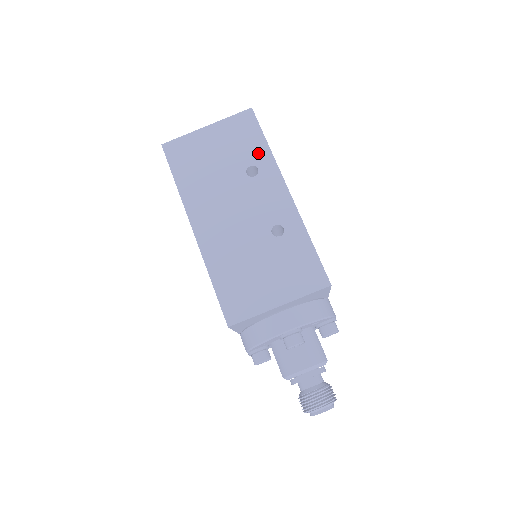
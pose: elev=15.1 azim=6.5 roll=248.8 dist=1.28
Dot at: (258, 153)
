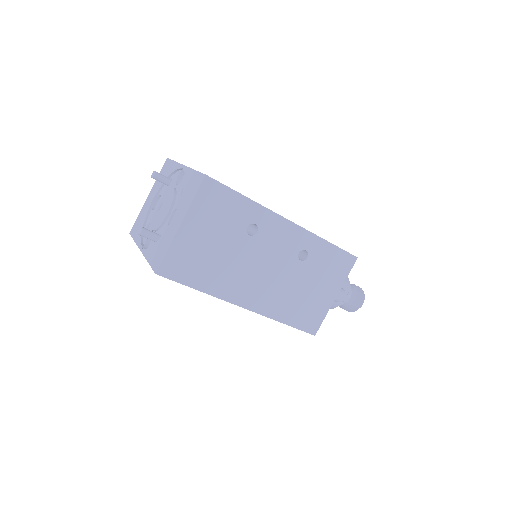
Dot at: (245, 212)
